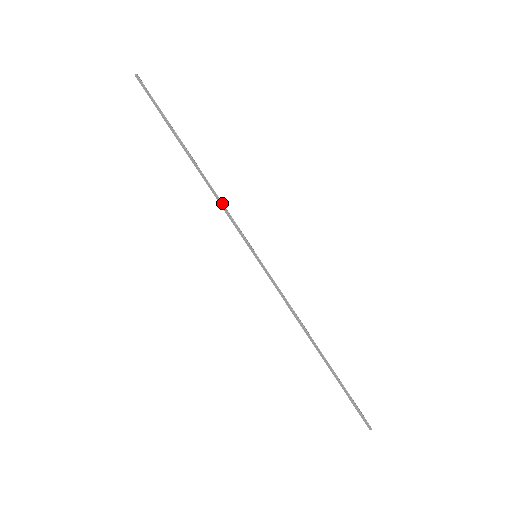
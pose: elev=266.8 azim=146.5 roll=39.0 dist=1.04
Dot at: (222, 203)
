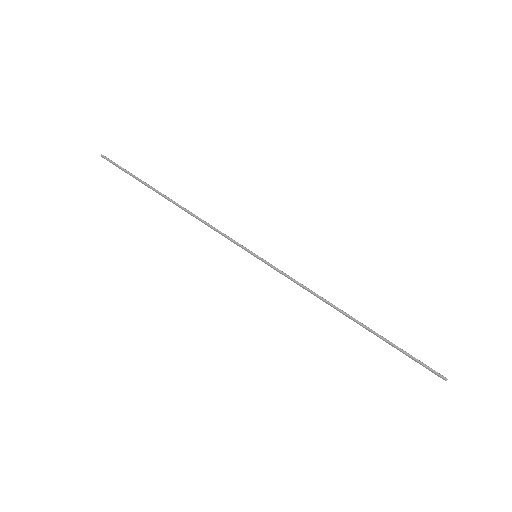
Dot at: (208, 224)
